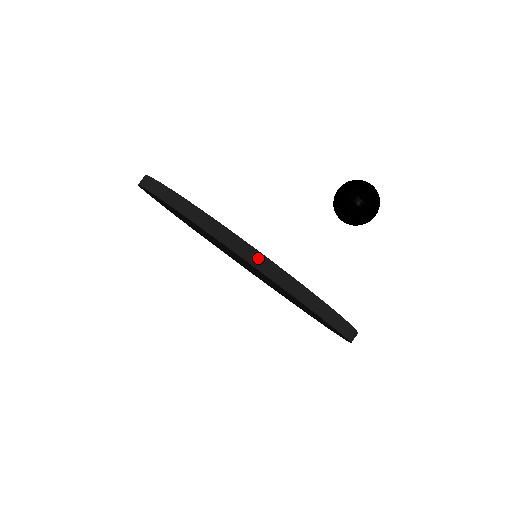
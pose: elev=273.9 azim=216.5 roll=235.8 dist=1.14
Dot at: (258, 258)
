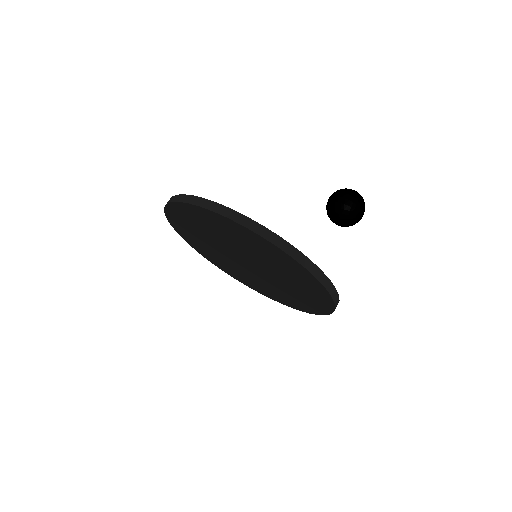
Dot at: (185, 197)
